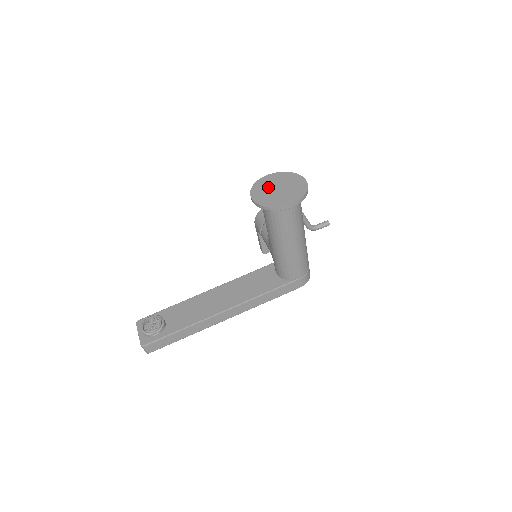
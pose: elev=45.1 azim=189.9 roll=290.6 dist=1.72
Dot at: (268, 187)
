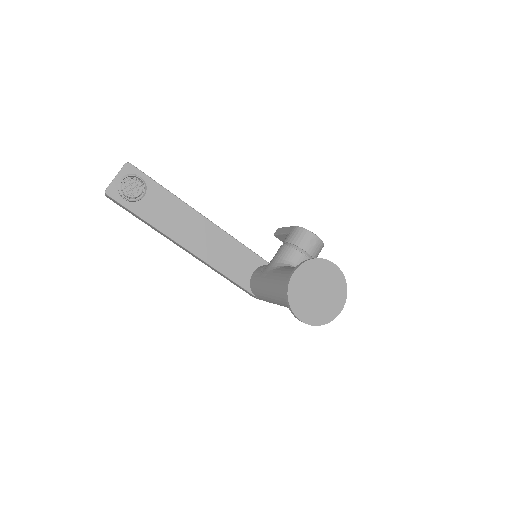
Dot at: (316, 278)
